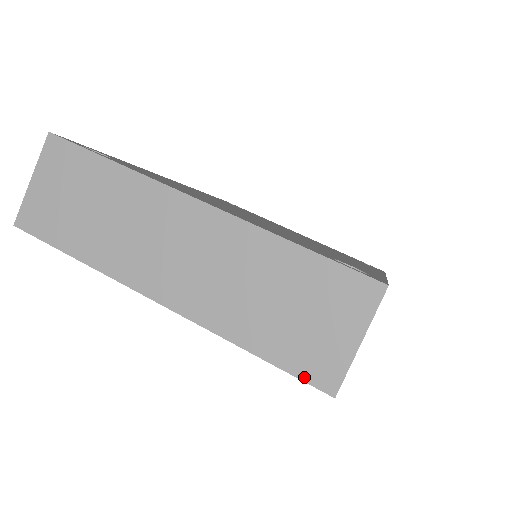
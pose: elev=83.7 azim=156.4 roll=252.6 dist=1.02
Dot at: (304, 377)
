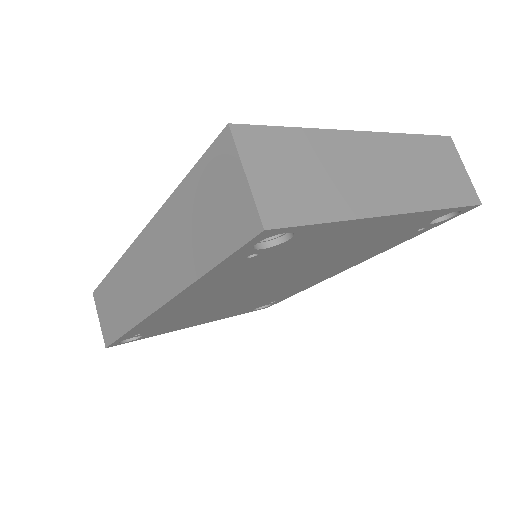
Dot at: (469, 203)
